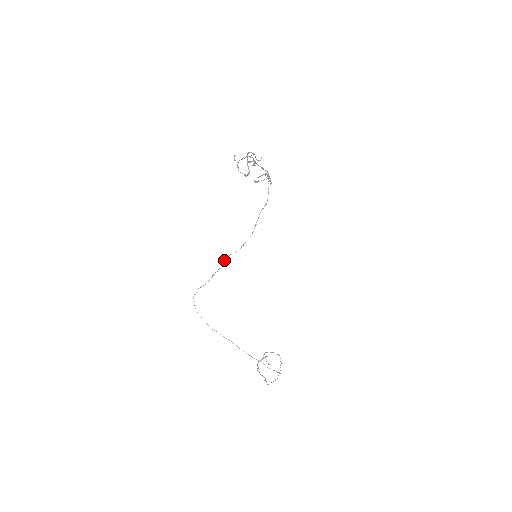
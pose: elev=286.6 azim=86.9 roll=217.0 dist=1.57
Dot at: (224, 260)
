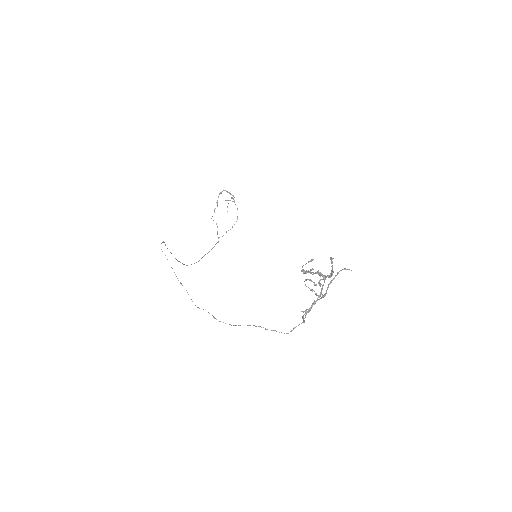
Dot at: occluded
